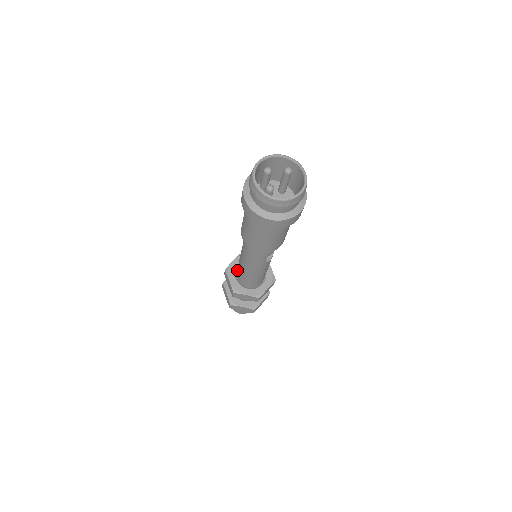
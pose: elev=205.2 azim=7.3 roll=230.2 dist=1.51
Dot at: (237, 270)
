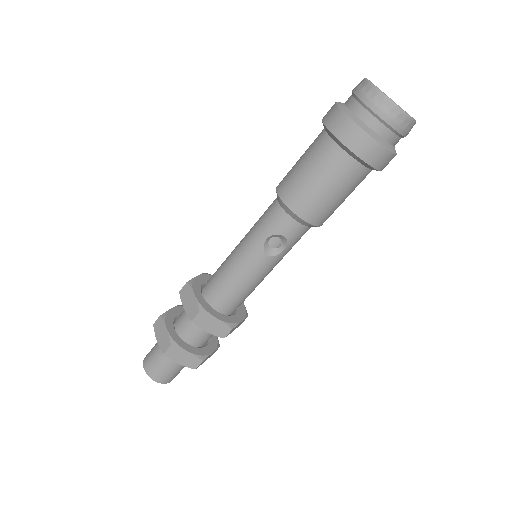
Dot at: occluded
